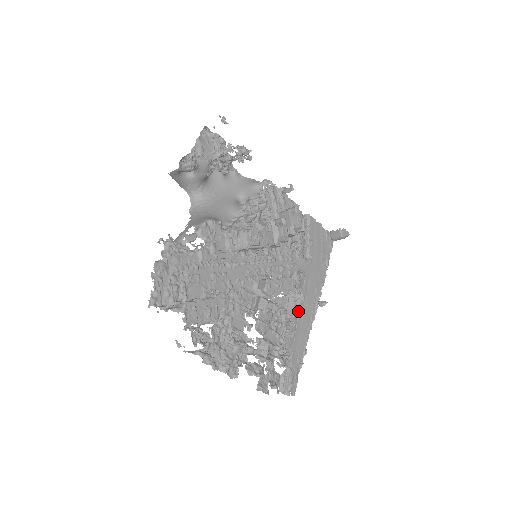
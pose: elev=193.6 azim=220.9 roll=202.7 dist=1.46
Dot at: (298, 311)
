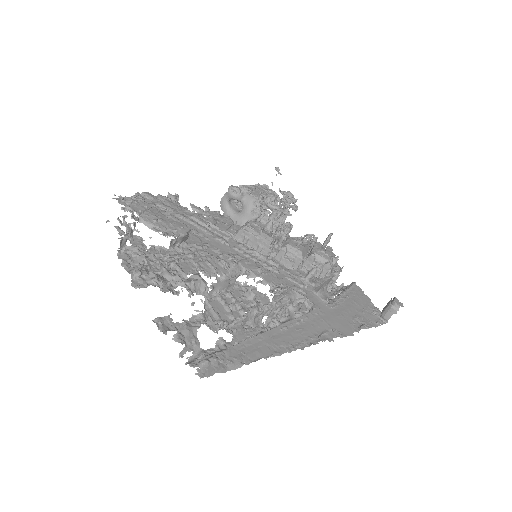
Dot at: occluded
